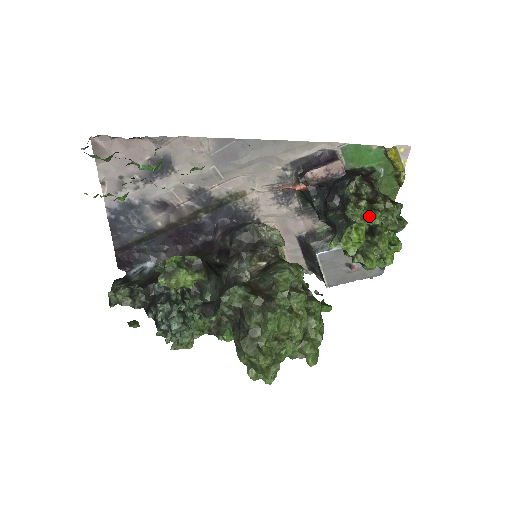
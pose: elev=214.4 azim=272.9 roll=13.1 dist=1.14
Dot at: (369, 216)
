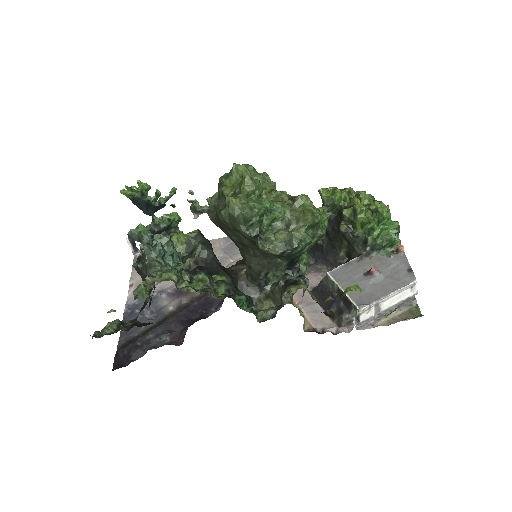
Dot at: (341, 190)
